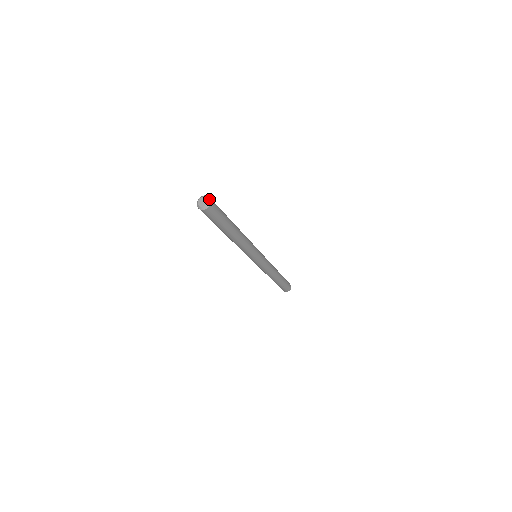
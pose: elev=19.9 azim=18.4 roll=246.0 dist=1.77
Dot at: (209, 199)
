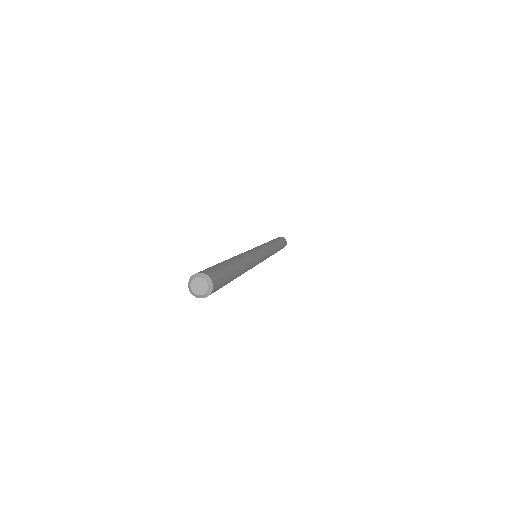
Dot at: (209, 282)
